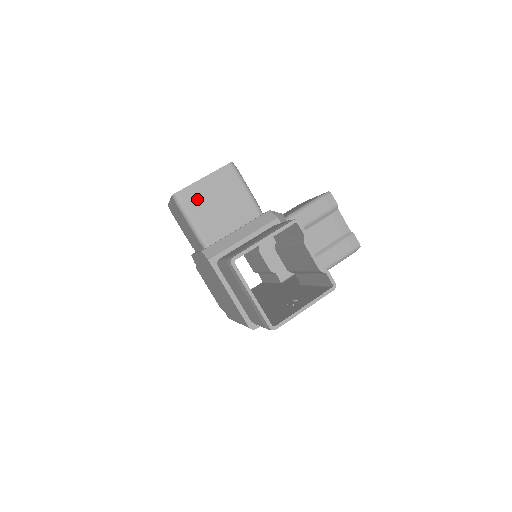
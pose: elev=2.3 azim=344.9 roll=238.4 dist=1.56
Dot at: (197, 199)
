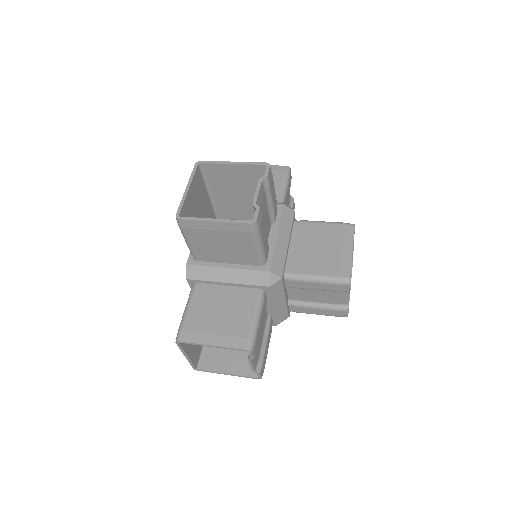
Dot at: (199, 233)
